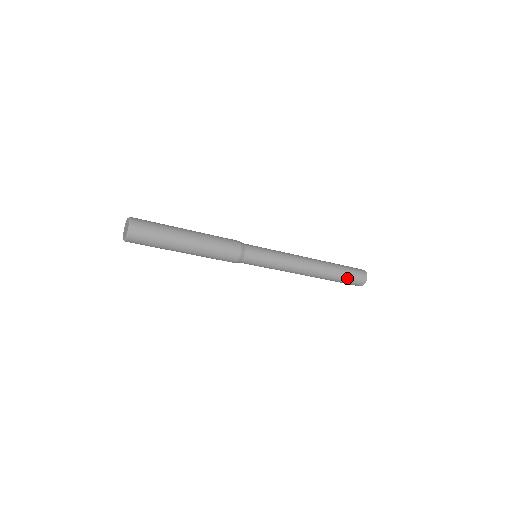
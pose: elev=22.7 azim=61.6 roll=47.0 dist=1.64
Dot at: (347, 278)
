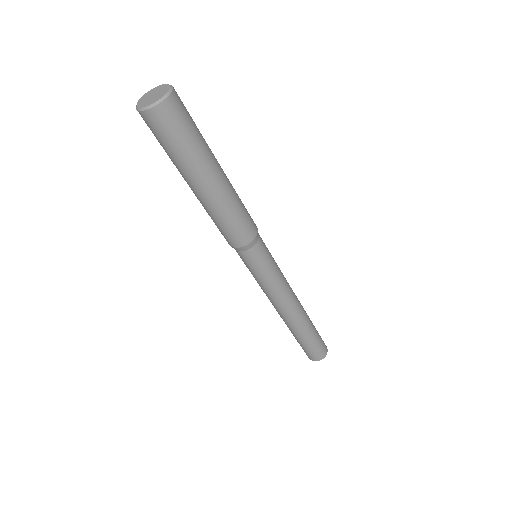
Dot at: (318, 333)
